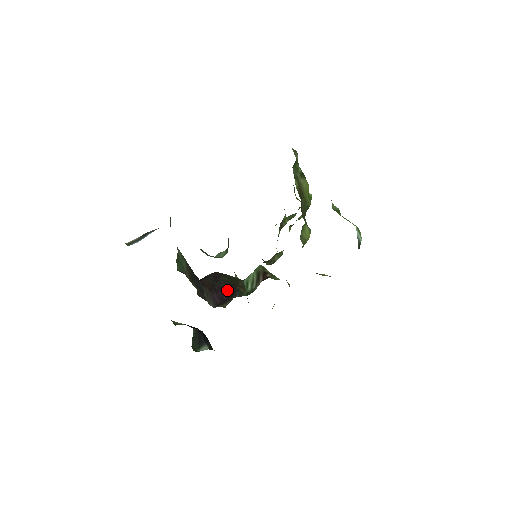
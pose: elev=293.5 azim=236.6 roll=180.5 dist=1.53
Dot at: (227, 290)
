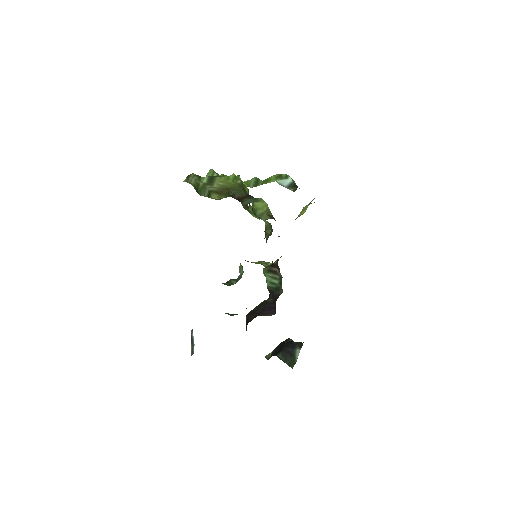
Dot at: (267, 303)
